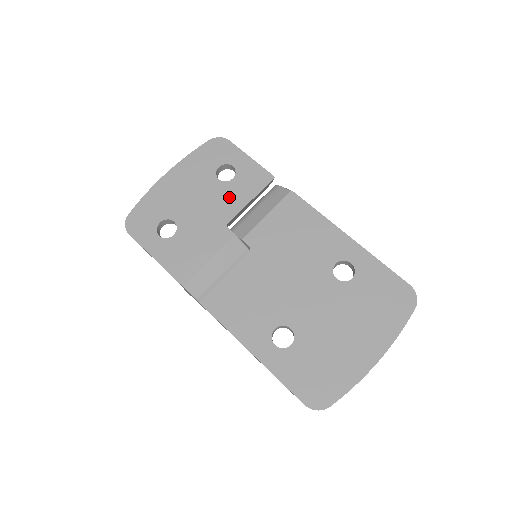
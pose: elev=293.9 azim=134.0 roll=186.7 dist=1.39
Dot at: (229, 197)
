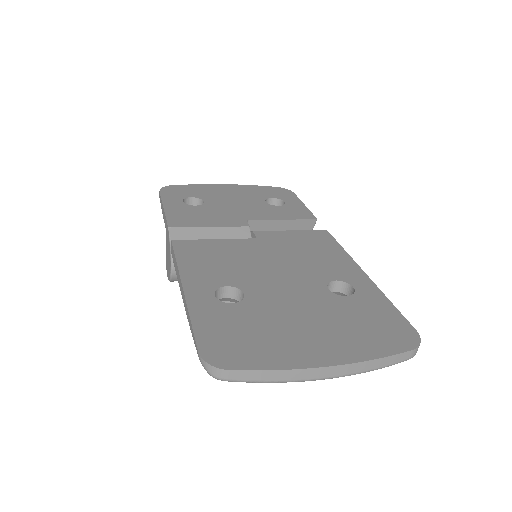
Dot at: (265, 211)
